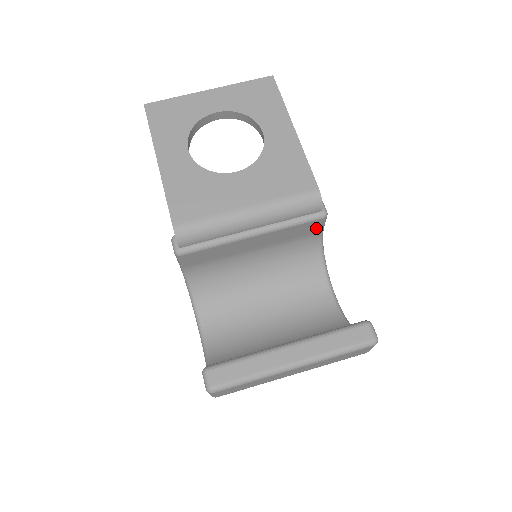
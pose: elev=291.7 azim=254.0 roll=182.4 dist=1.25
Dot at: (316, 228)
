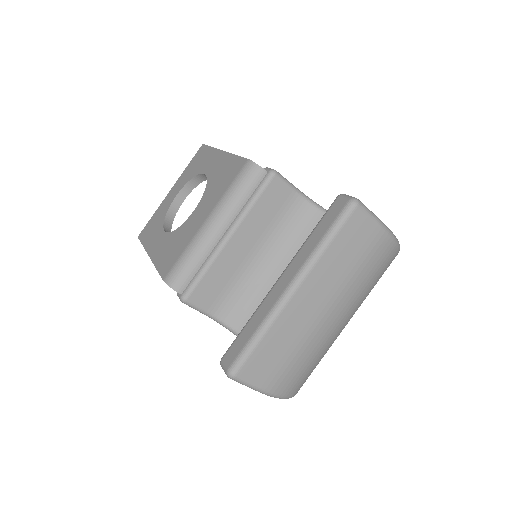
Dot at: (284, 191)
